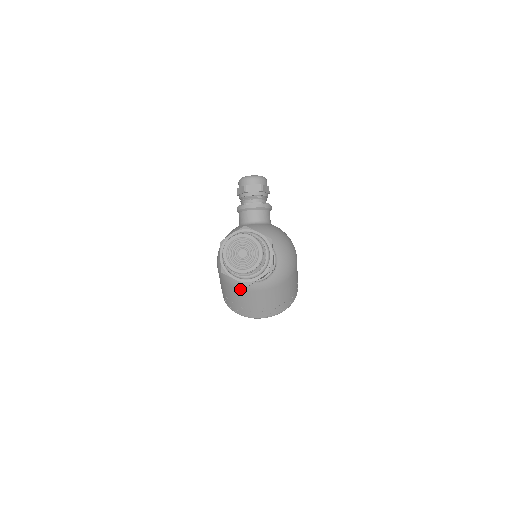
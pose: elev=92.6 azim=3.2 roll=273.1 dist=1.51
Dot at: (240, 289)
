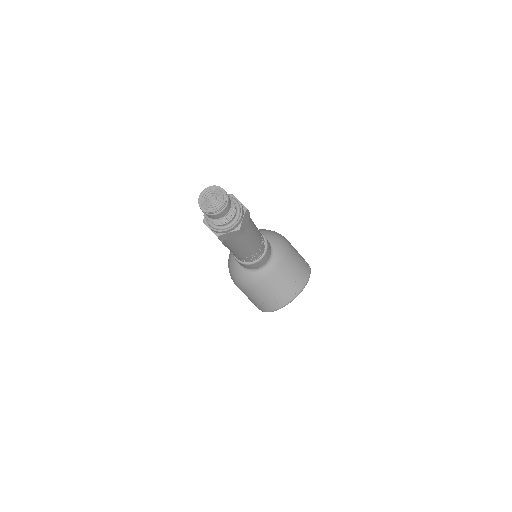
Dot at: (261, 282)
